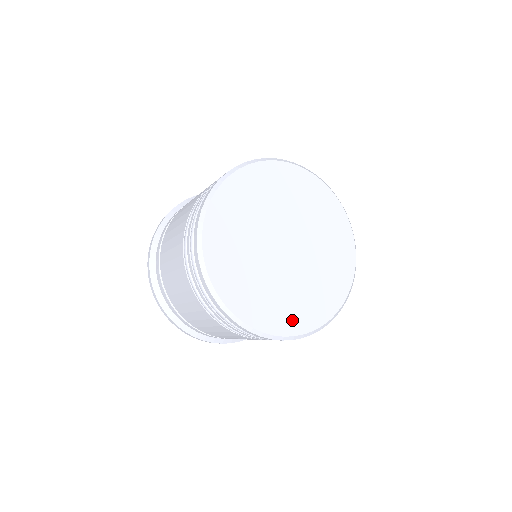
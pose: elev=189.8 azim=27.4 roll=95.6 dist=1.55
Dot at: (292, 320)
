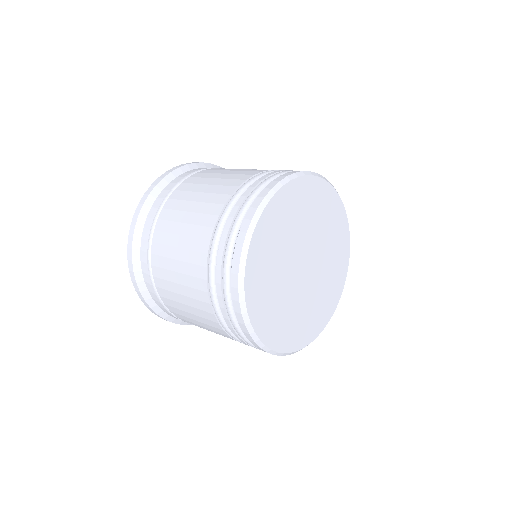
Dot at: (337, 286)
